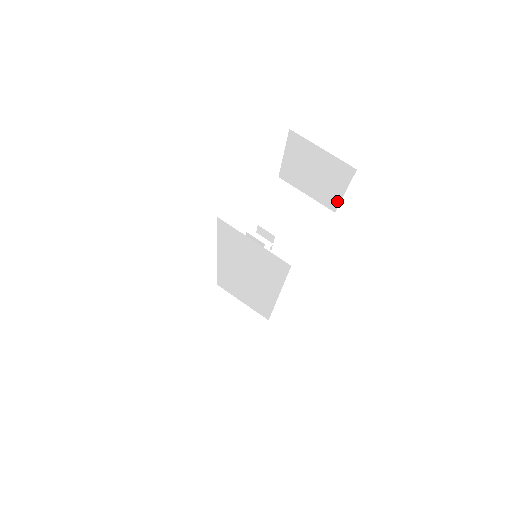
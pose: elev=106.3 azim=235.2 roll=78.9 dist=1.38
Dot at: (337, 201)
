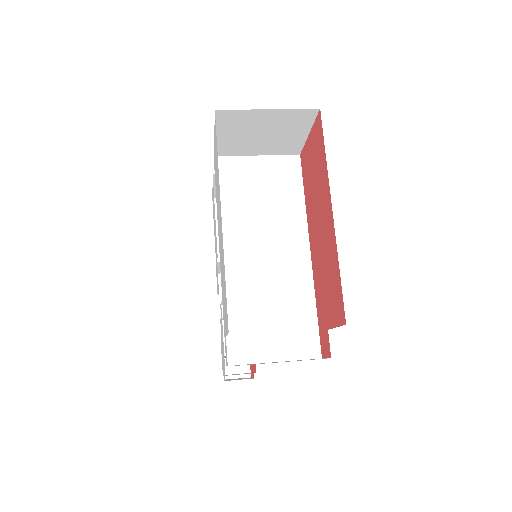
Dot at: occluded
